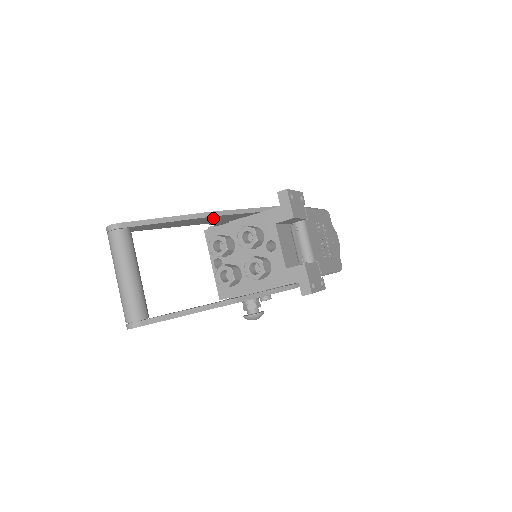
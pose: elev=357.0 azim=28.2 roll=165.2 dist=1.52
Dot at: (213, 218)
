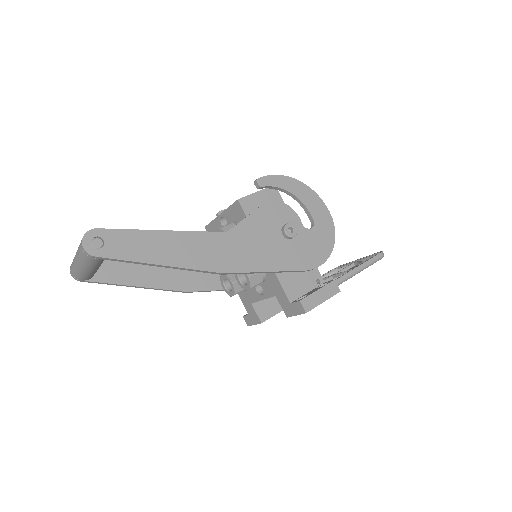
Dot at: (222, 261)
